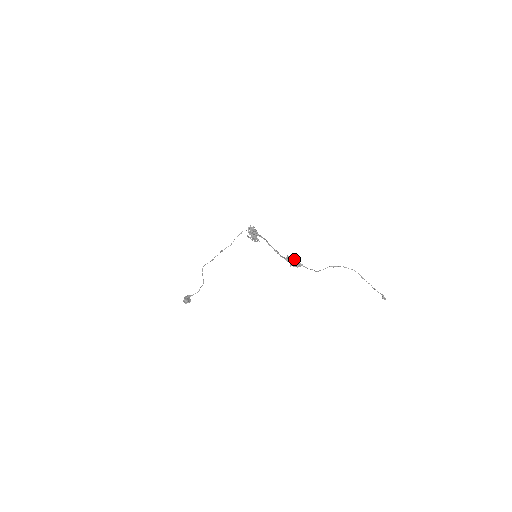
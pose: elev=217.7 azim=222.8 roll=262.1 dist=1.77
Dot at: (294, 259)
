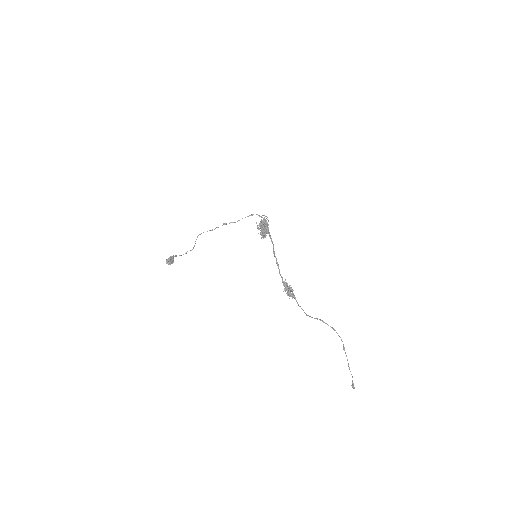
Dot at: (291, 287)
